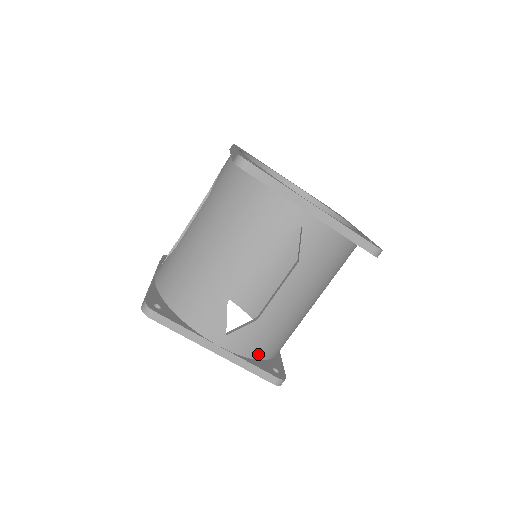
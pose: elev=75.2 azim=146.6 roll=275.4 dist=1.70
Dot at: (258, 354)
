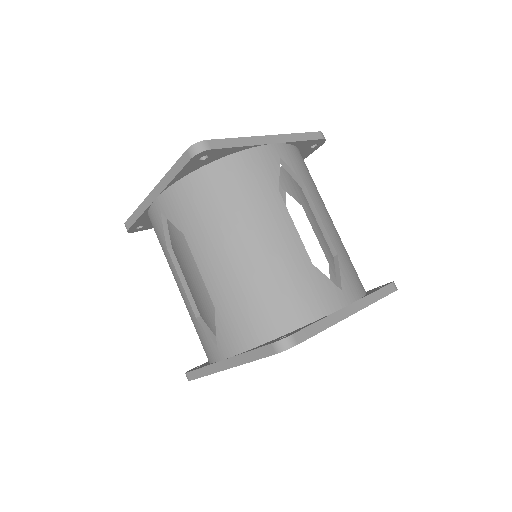
Dot at: (258, 337)
